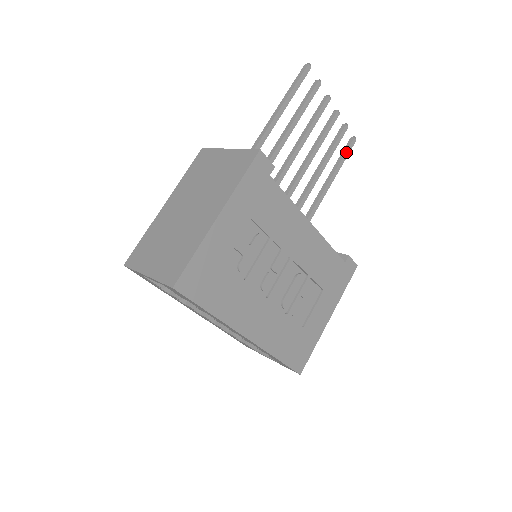
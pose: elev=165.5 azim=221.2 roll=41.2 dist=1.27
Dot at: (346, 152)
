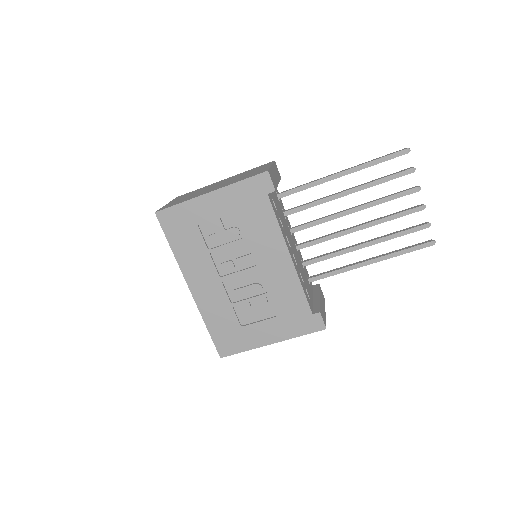
Dot at: (414, 247)
